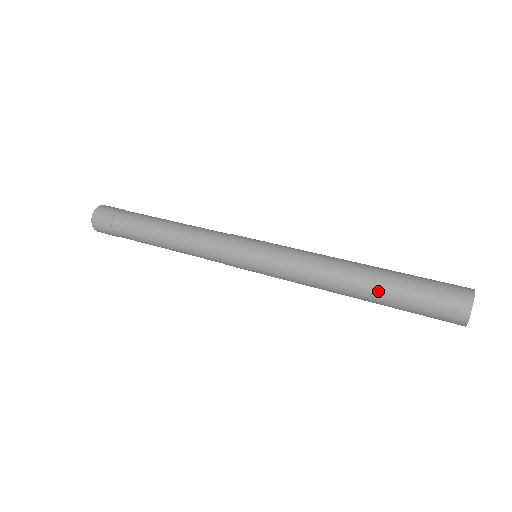
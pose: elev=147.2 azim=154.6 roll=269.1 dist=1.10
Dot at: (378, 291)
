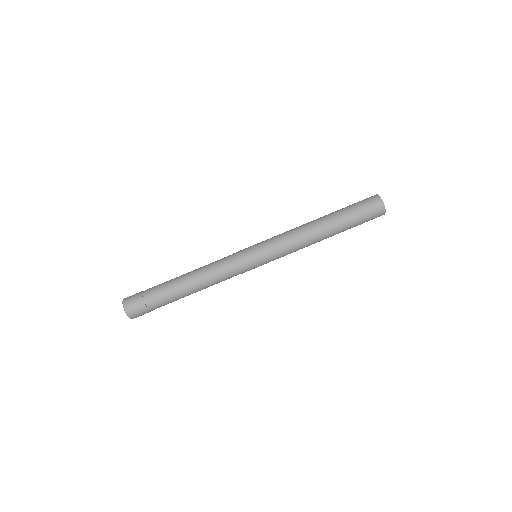
Dot at: (337, 225)
